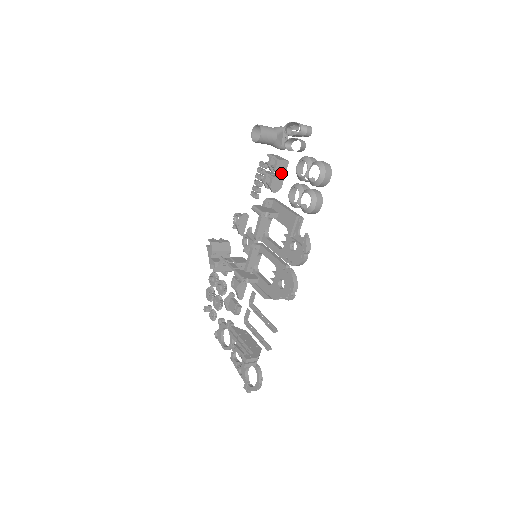
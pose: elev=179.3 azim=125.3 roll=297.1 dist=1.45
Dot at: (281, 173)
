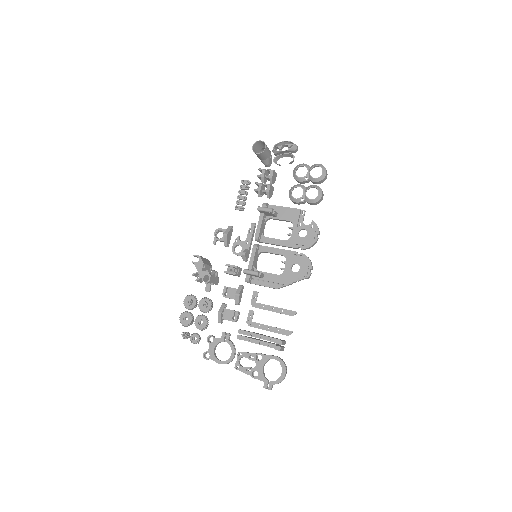
Dot at: (273, 182)
